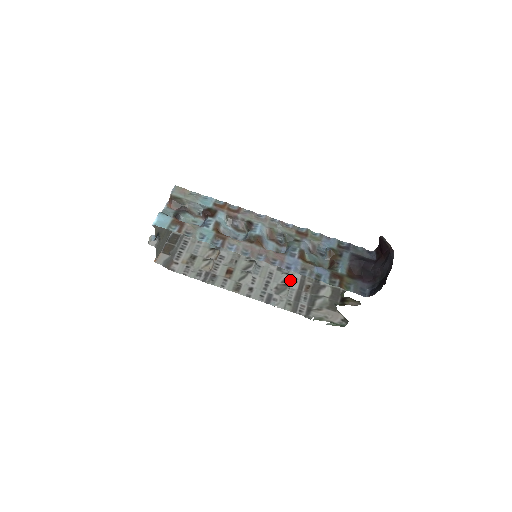
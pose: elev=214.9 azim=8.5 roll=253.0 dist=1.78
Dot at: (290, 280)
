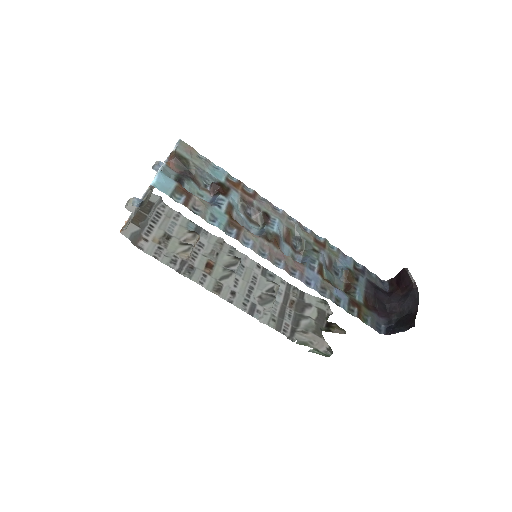
Dot at: (276, 290)
